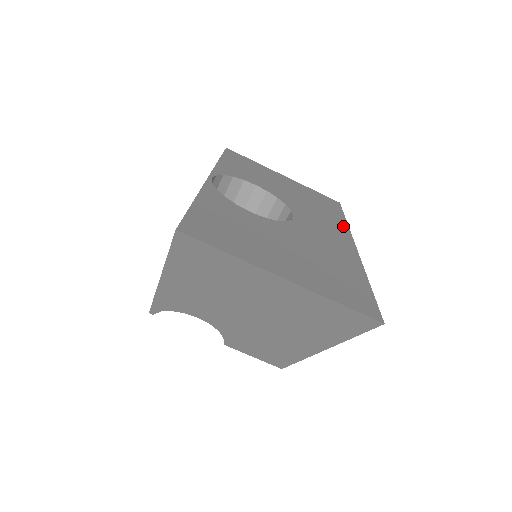
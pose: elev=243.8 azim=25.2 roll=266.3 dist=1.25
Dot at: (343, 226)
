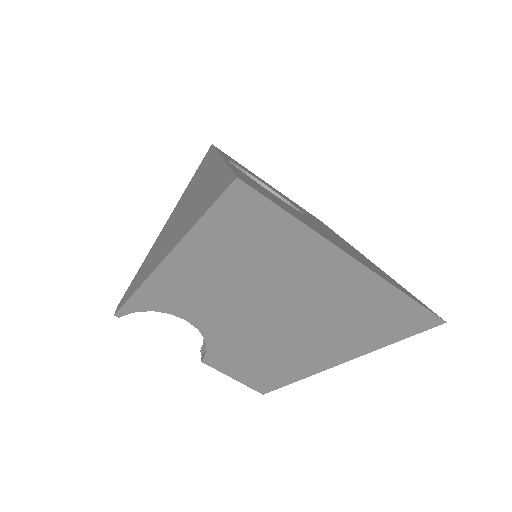
Dot at: occluded
